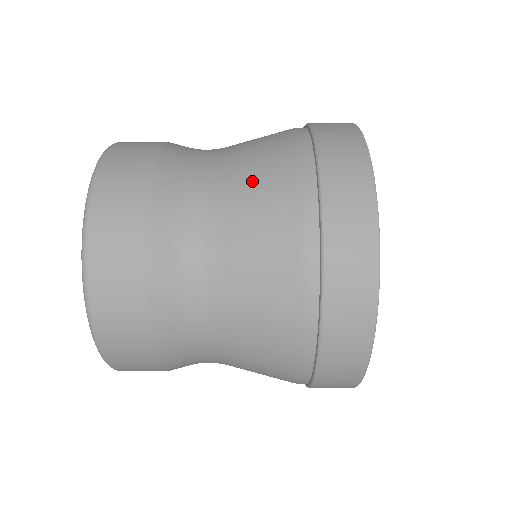
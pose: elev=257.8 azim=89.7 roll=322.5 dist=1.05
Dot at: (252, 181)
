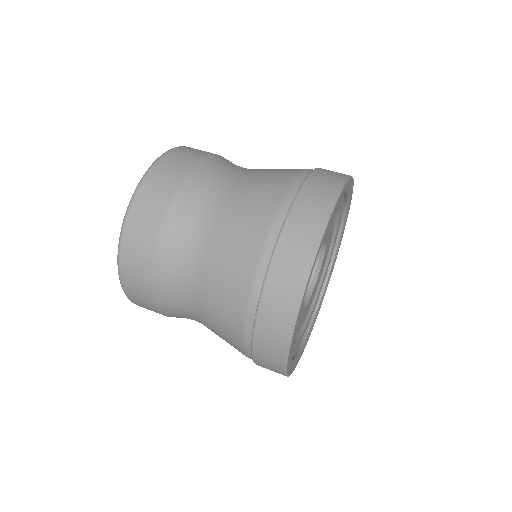
Dot at: occluded
